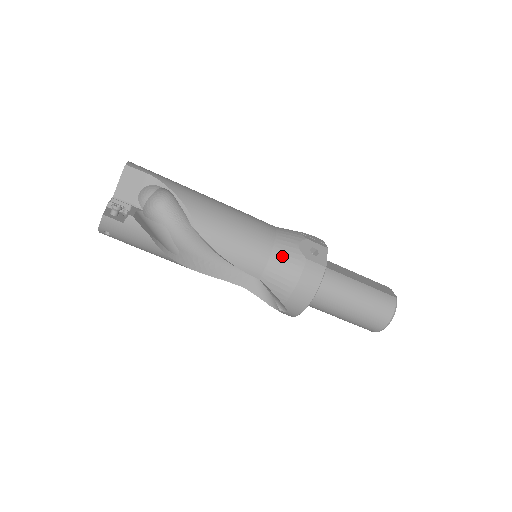
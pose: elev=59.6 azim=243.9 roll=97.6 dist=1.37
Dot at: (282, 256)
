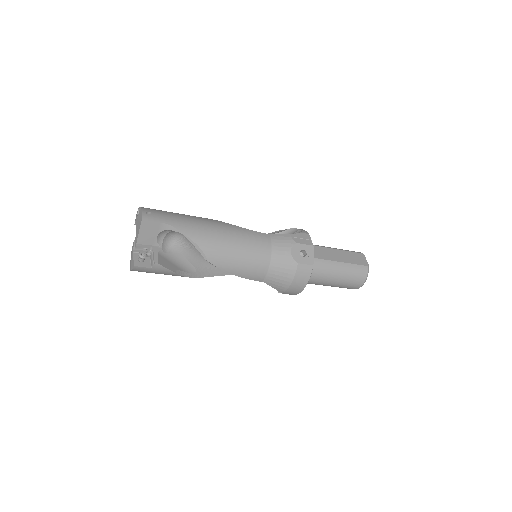
Dot at: (278, 265)
